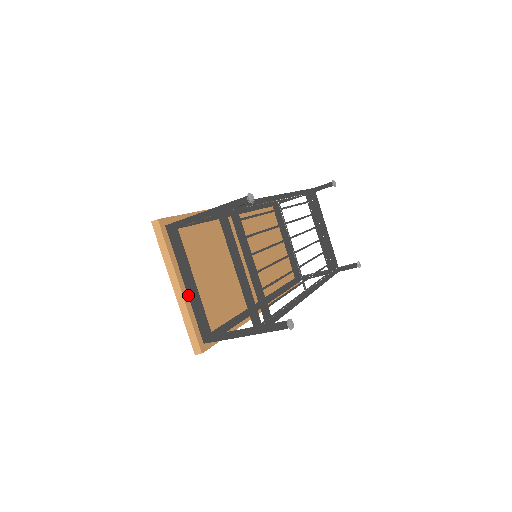
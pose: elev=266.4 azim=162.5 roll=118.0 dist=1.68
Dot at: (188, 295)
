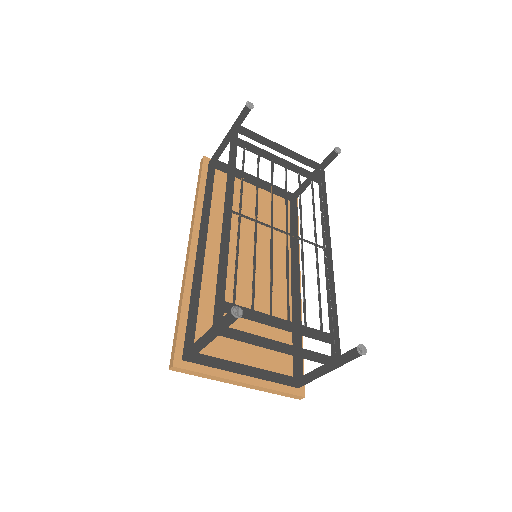
Dot at: (253, 377)
